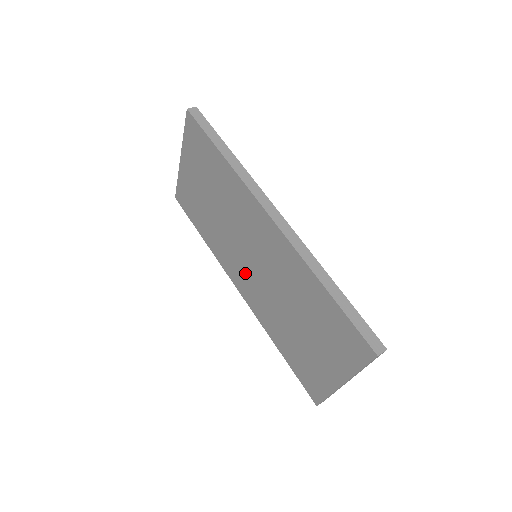
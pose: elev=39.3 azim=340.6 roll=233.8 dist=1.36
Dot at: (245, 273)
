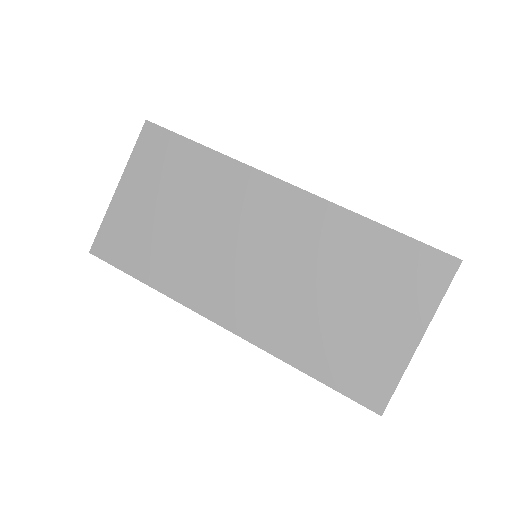
Dot at: (239, 287)
